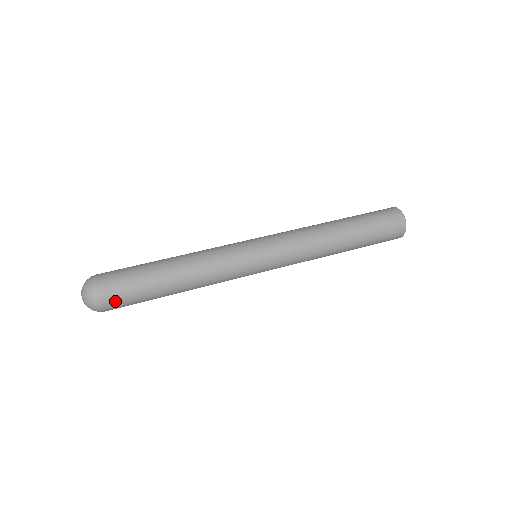
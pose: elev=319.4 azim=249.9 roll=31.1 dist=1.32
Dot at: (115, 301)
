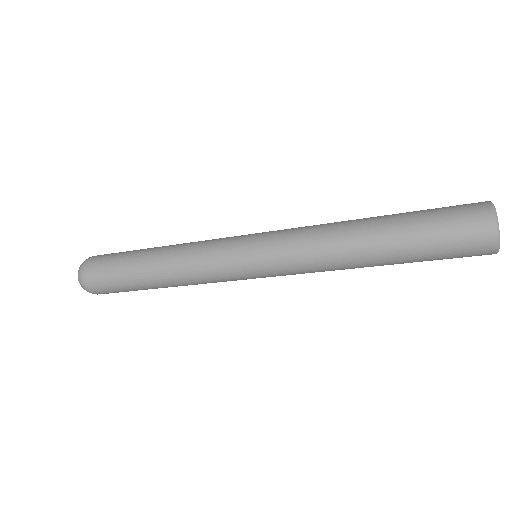
Dot at: (96, 279)
